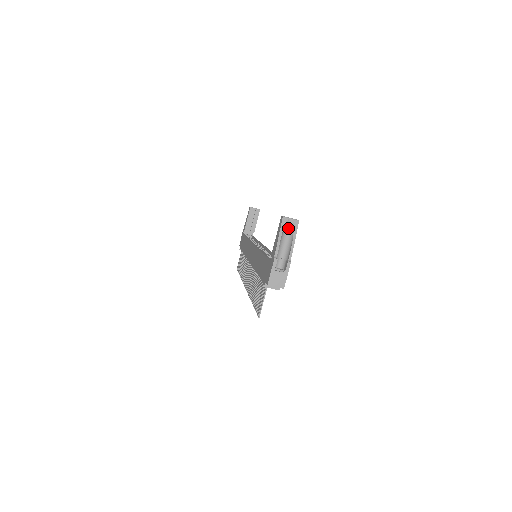
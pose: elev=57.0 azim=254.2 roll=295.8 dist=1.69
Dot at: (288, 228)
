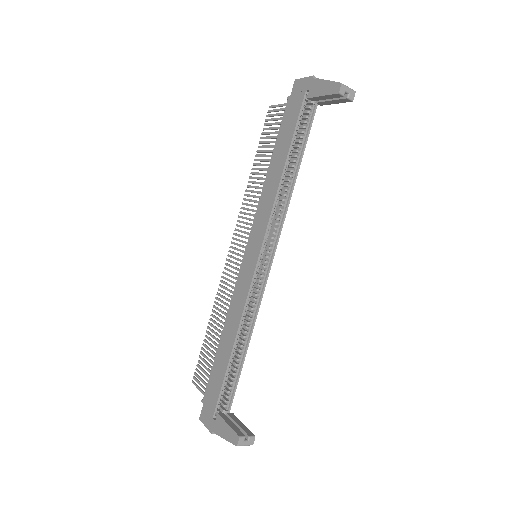
Dot at: occluded
